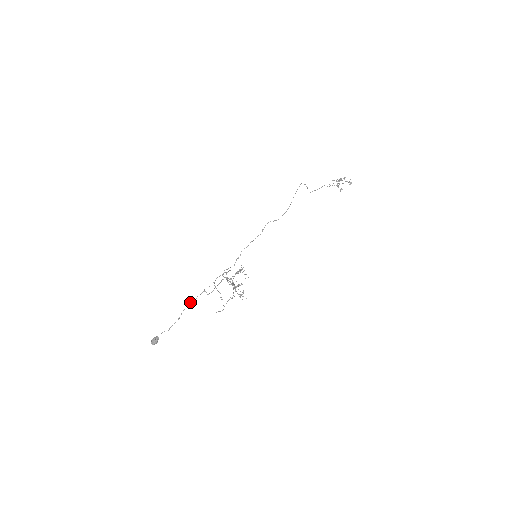
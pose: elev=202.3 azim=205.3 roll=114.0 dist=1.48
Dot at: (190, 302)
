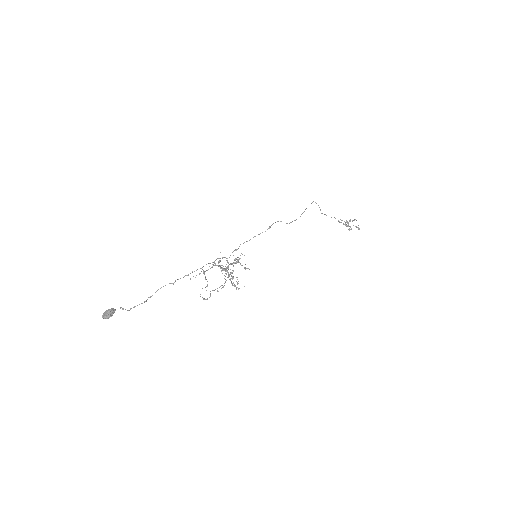
Dot at: occluded
